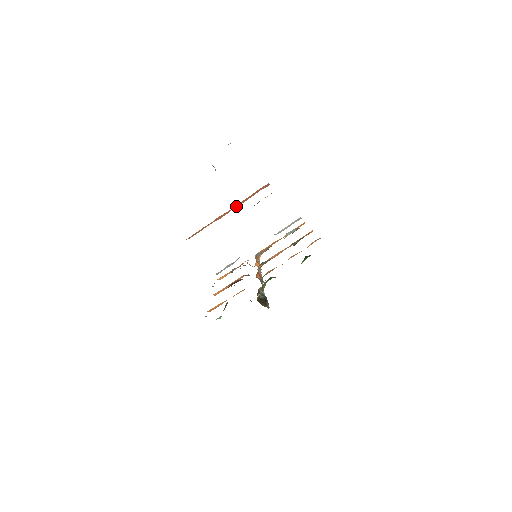
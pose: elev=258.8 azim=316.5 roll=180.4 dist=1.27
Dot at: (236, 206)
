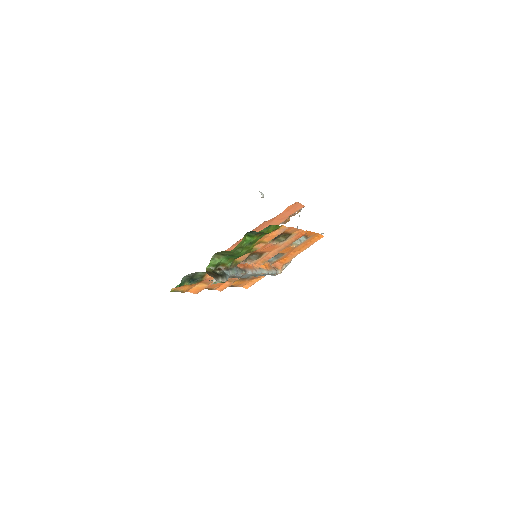
Dot at: occluded
